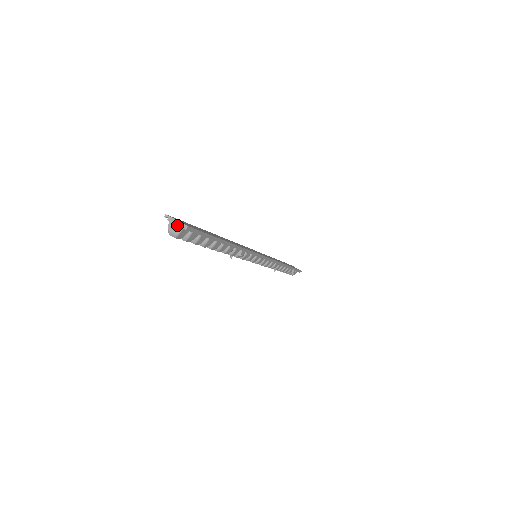
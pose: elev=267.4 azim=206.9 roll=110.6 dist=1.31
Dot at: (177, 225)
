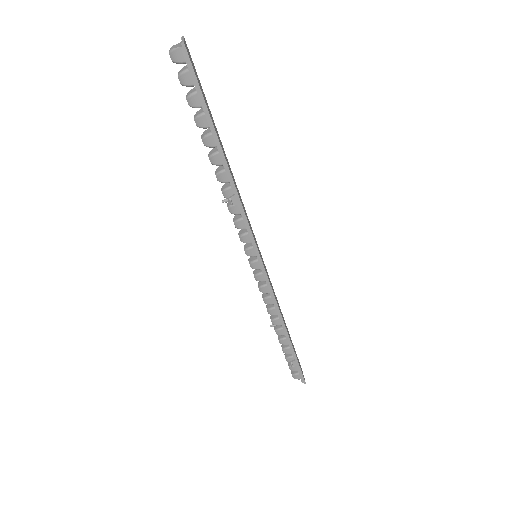
Dot at: occluded
